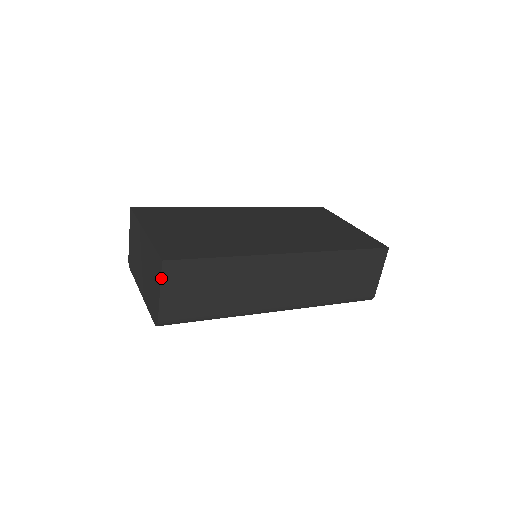
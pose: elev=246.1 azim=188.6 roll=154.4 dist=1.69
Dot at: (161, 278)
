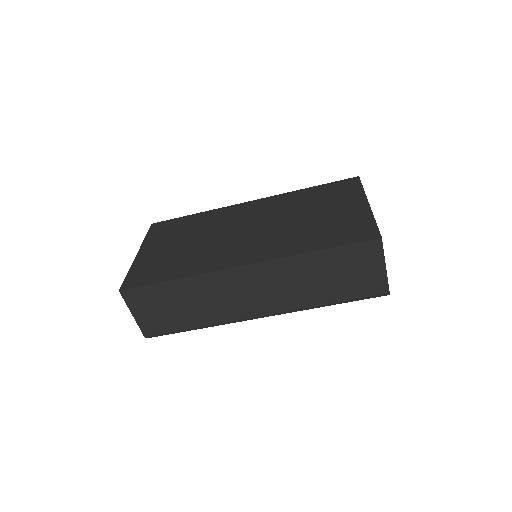
Dot at: (126, 304)
